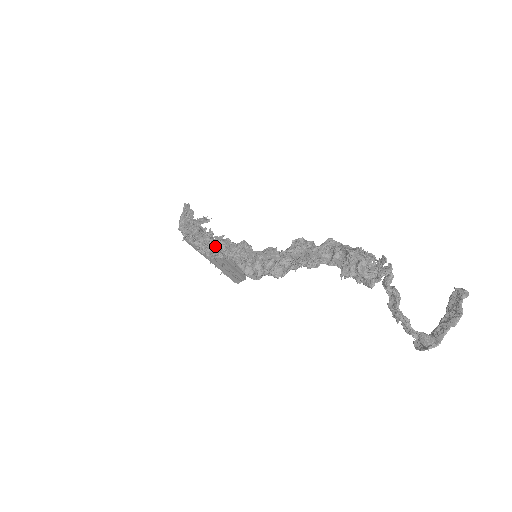
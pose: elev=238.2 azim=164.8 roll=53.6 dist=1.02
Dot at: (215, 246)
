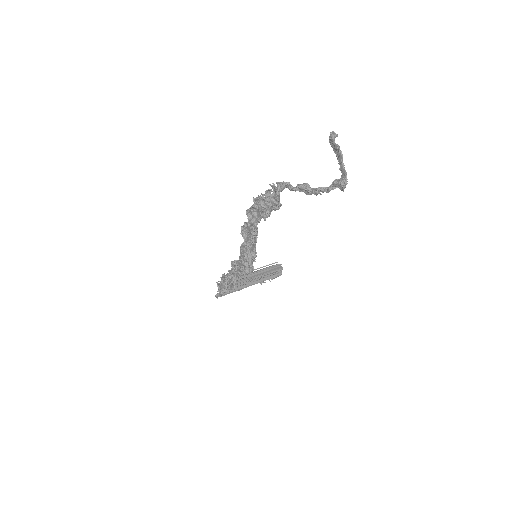
Dot at: (228, 281)
